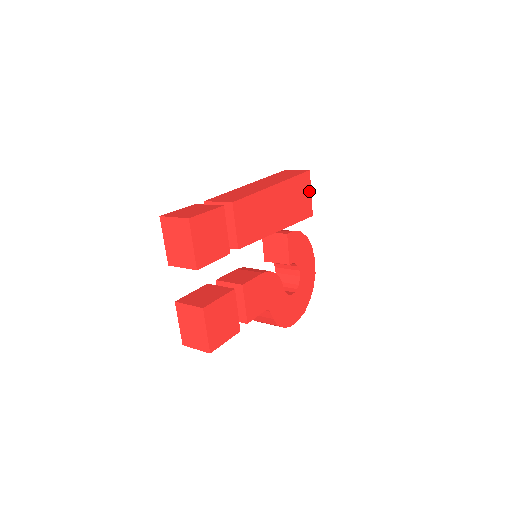
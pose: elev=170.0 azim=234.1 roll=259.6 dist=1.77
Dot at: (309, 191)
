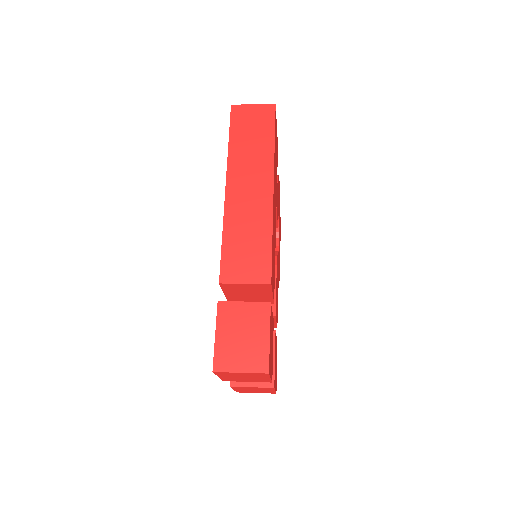
Dot at: (276, 128)
